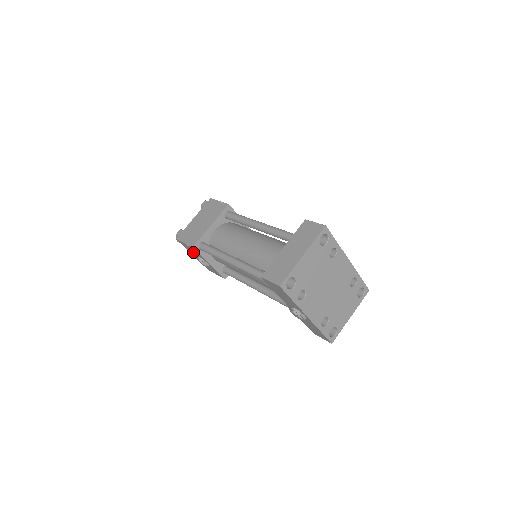
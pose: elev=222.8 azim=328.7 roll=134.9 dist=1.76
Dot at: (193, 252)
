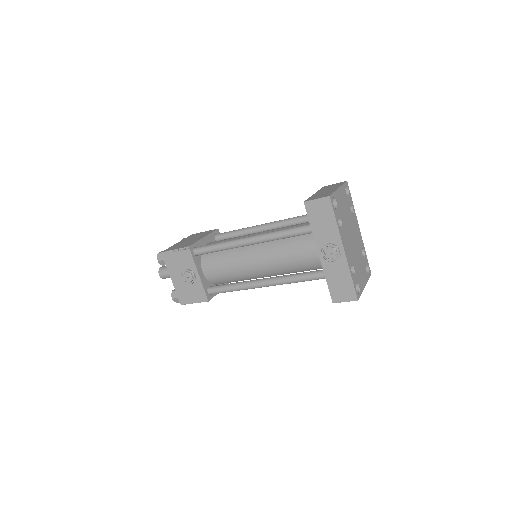
Dot at: (179, 265)
